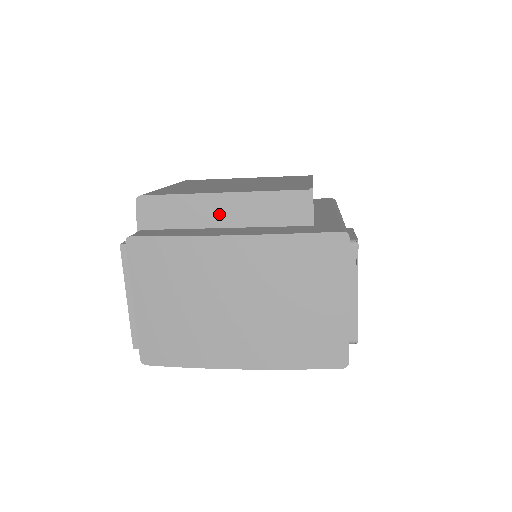
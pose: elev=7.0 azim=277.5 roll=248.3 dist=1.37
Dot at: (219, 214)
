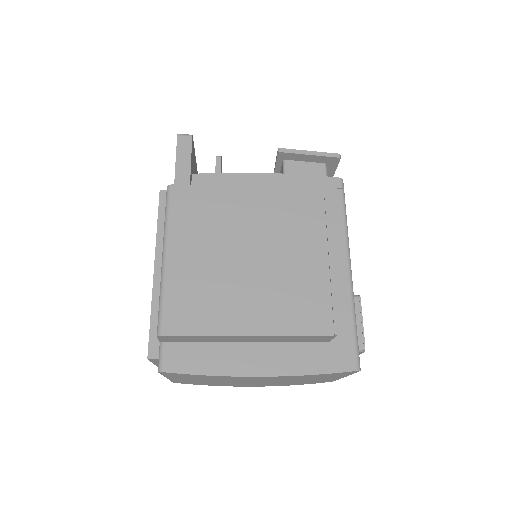
Dot at: (243, 339)
